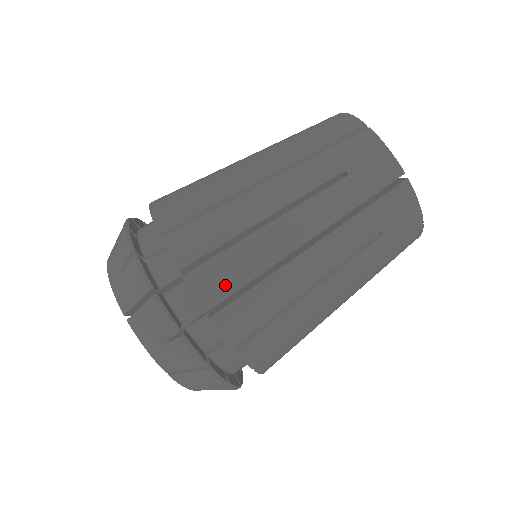
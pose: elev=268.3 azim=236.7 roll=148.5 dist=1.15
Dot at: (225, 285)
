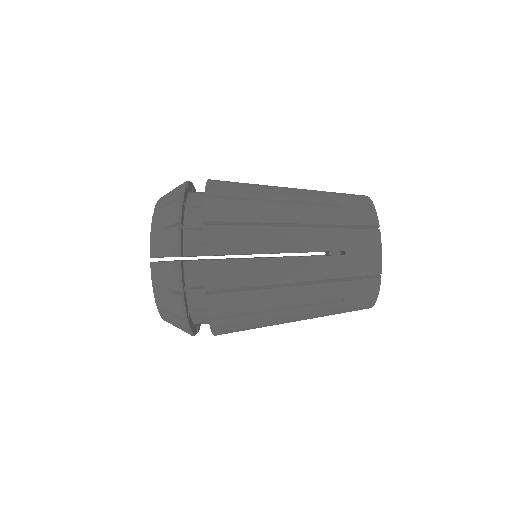
Dot at: (232, 328)
